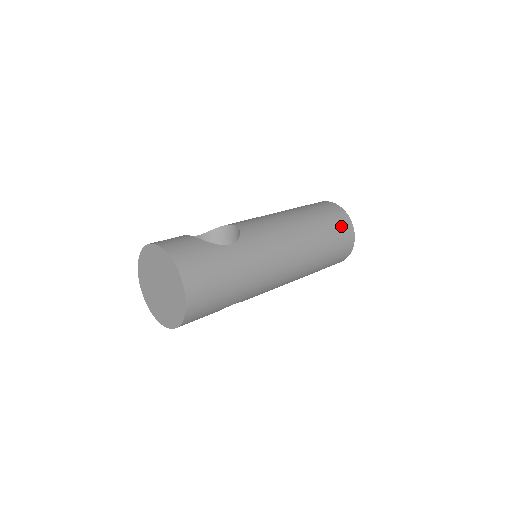
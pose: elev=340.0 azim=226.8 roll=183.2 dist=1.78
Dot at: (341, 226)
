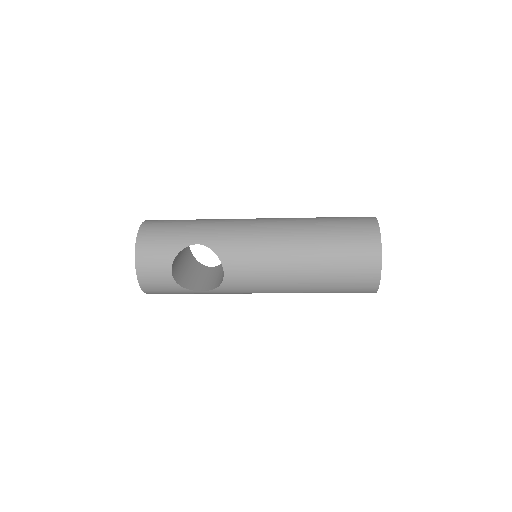
Dot at: occluded
